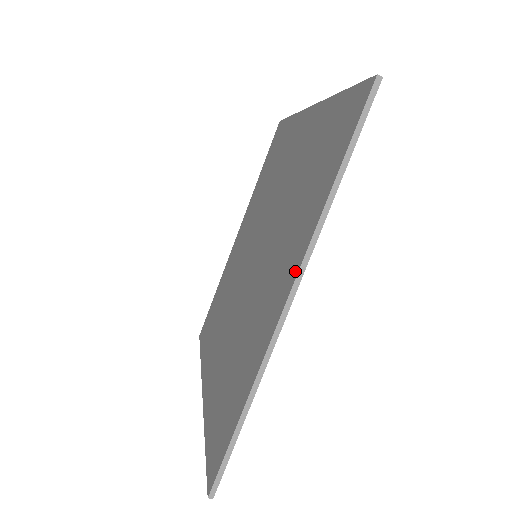
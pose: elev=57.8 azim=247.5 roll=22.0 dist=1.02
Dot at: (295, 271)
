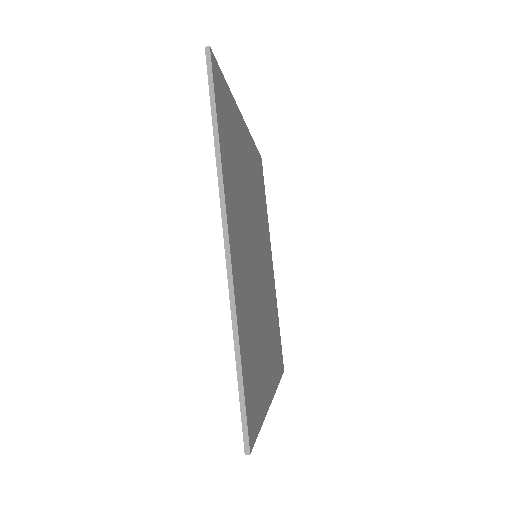
Dot at: occluded
